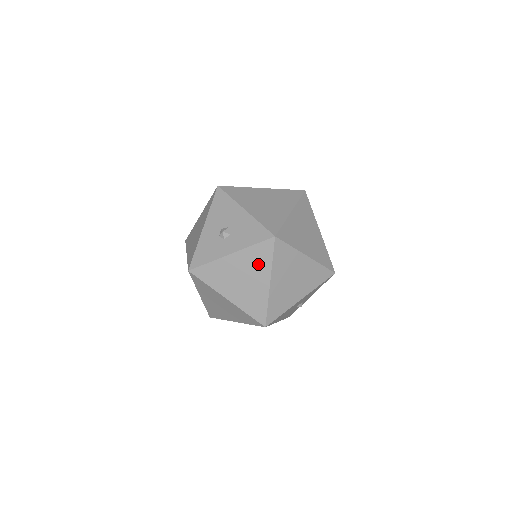
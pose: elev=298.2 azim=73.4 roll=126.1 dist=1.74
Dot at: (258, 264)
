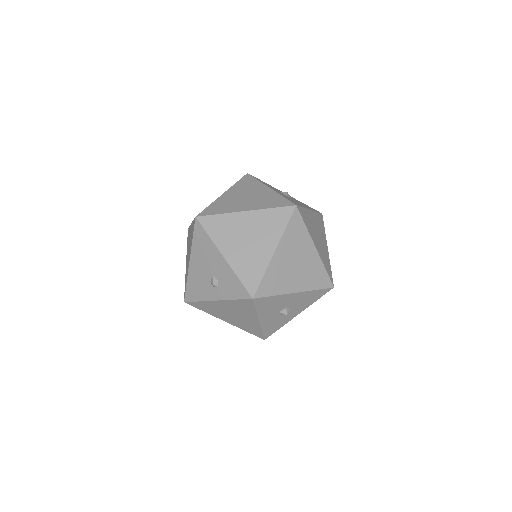
Dot at: occluded
